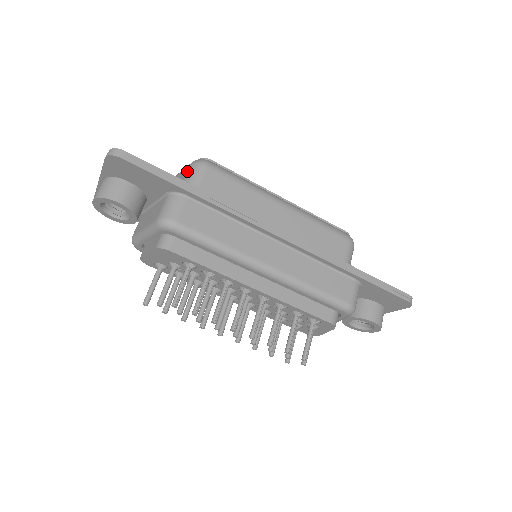
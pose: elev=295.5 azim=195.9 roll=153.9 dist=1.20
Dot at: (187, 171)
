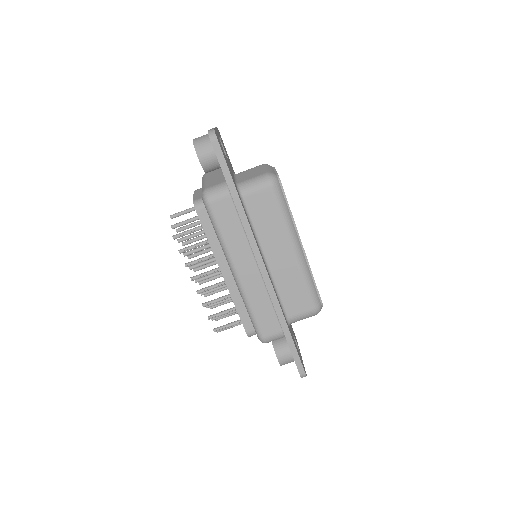
Dot at: (259, 175)
